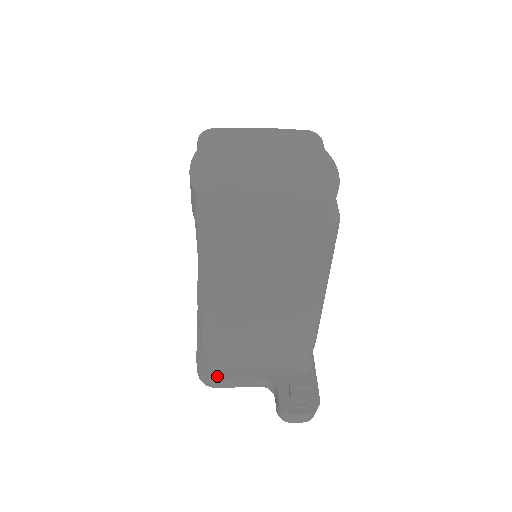
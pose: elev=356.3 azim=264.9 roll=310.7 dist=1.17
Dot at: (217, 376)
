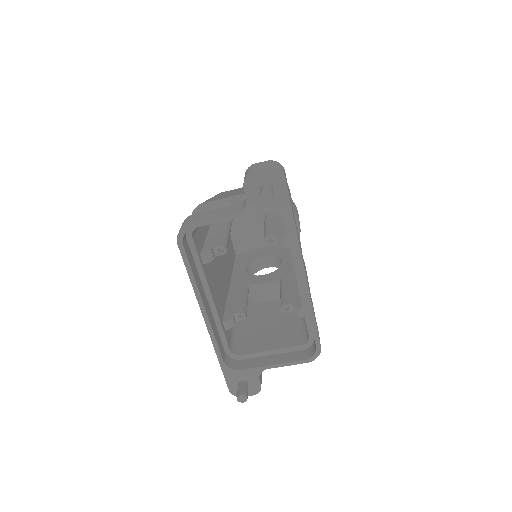
Dot at: occluded
